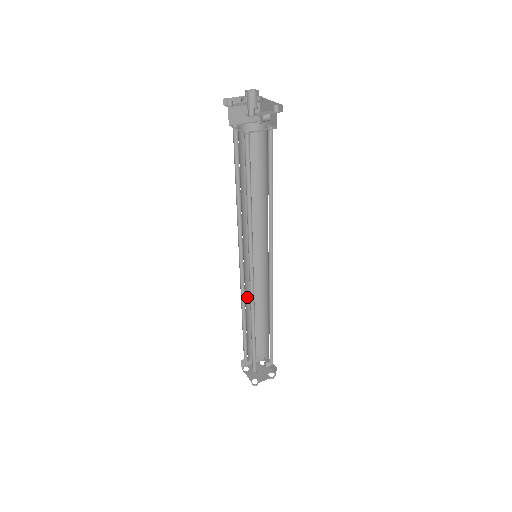
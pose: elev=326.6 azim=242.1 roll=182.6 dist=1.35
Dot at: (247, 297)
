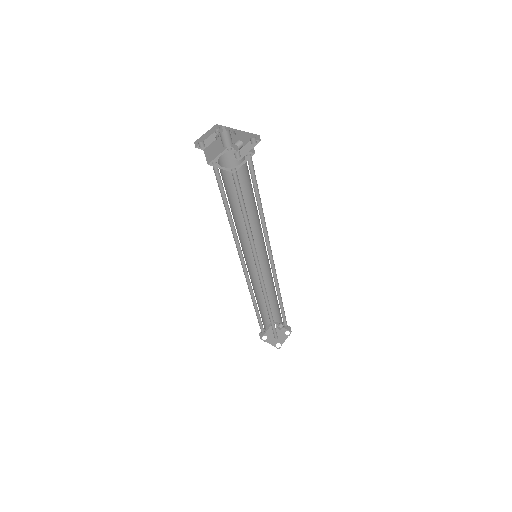
Dot at: (253, 288)
